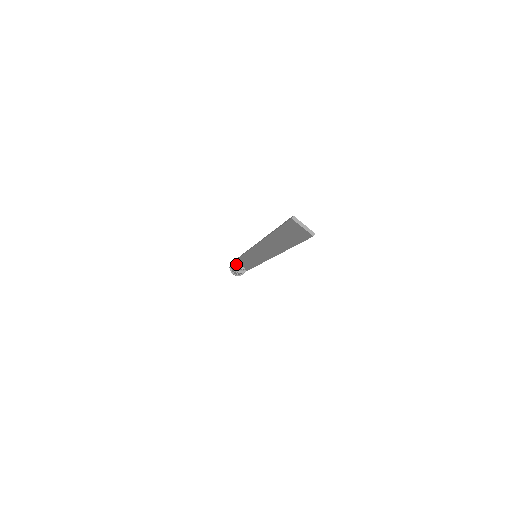
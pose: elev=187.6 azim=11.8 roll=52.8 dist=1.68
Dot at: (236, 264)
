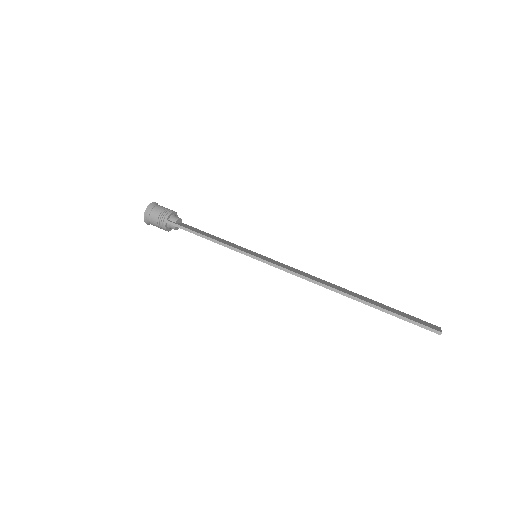
Dot at: (168, 225)
